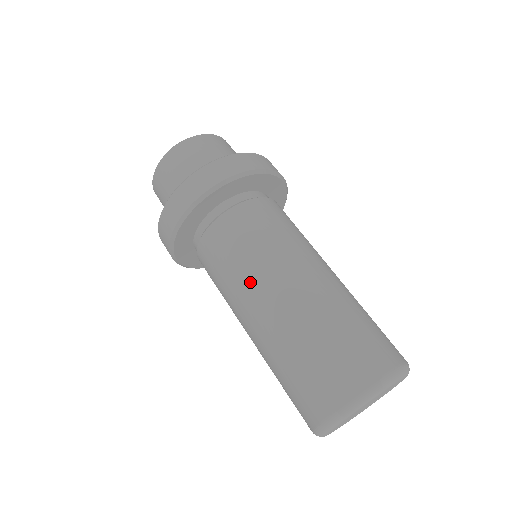
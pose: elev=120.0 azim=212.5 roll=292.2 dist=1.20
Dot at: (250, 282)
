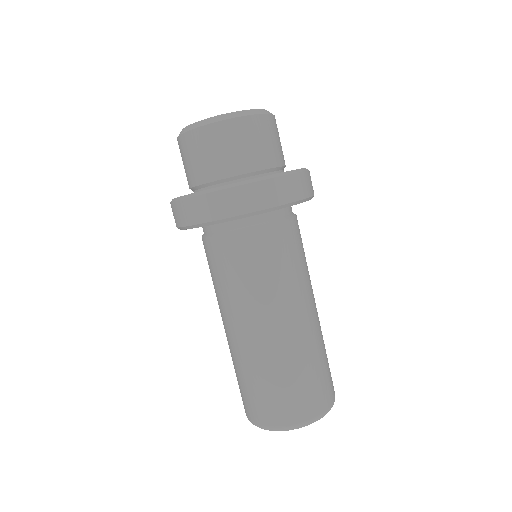
Dot at: (259, 305)
